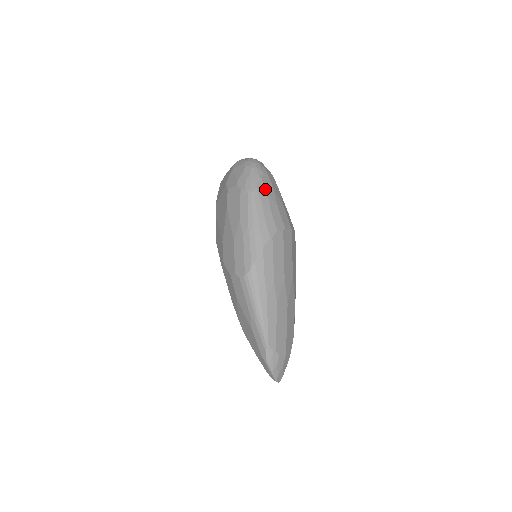
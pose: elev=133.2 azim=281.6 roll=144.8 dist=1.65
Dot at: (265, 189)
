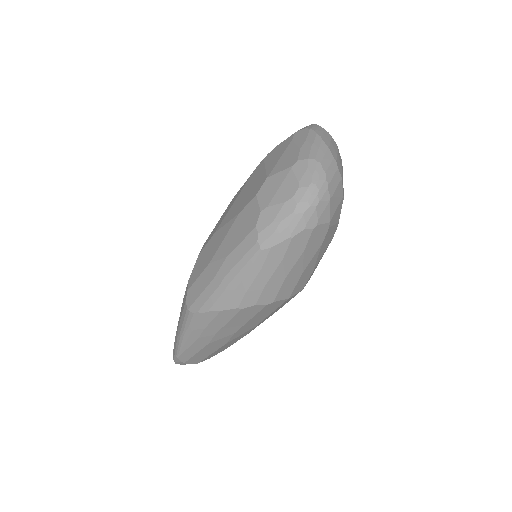
Dot at: (284, 254)
